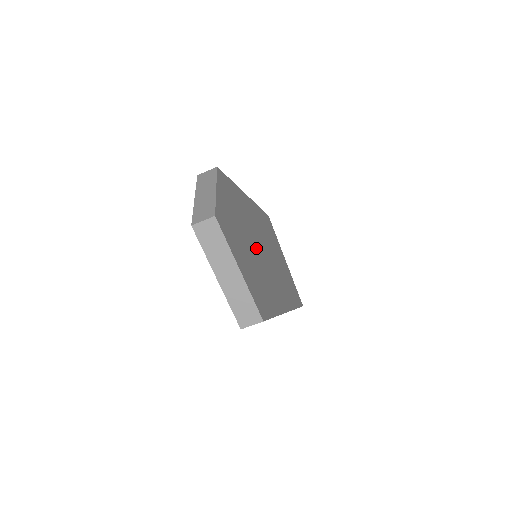
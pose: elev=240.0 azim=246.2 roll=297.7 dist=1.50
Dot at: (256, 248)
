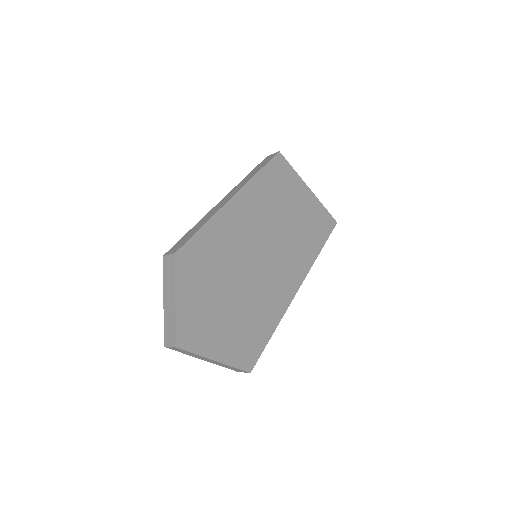
Dot at: (245, 276)
